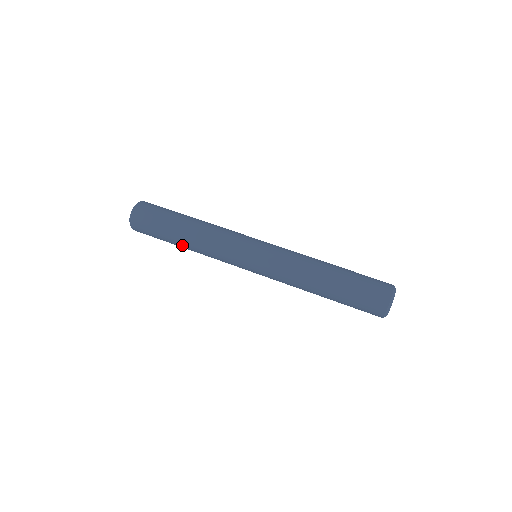
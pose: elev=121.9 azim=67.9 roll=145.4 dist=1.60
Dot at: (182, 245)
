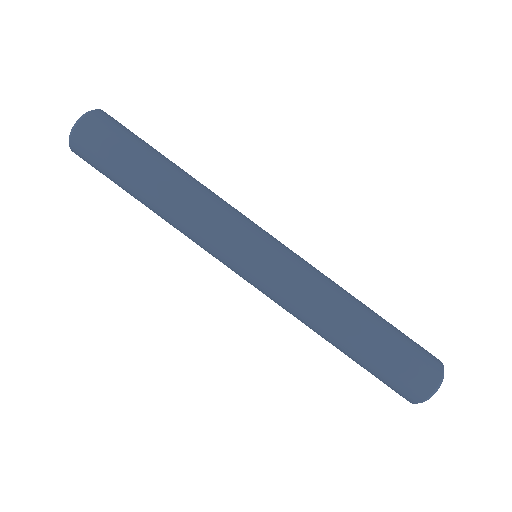
Dot at: (146, 203)
